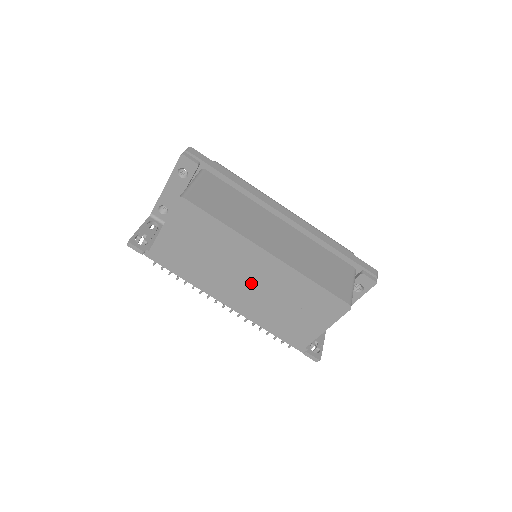
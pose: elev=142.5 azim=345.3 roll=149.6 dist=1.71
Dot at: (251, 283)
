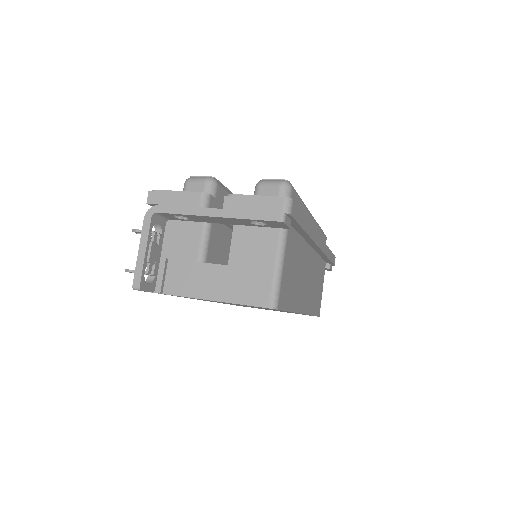
Dot at: occluded
